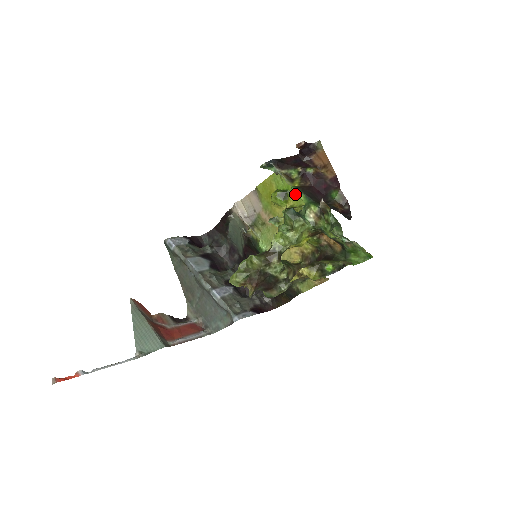
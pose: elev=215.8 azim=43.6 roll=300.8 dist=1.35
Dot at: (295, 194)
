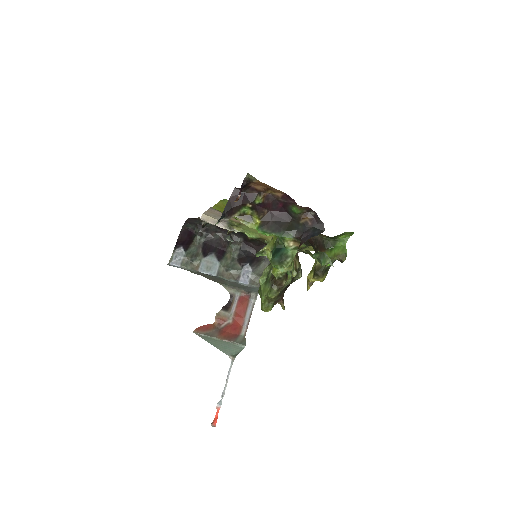
Dot at: occluded
